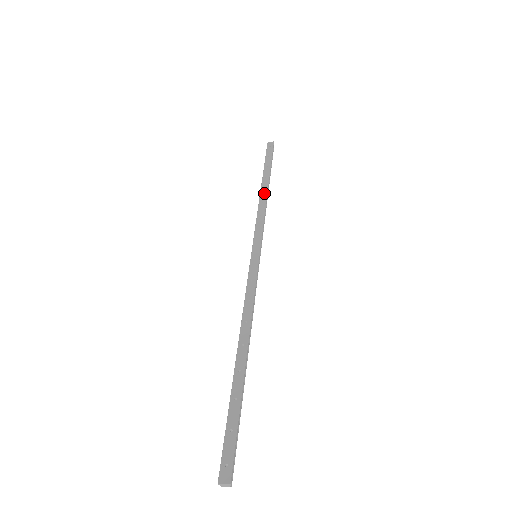
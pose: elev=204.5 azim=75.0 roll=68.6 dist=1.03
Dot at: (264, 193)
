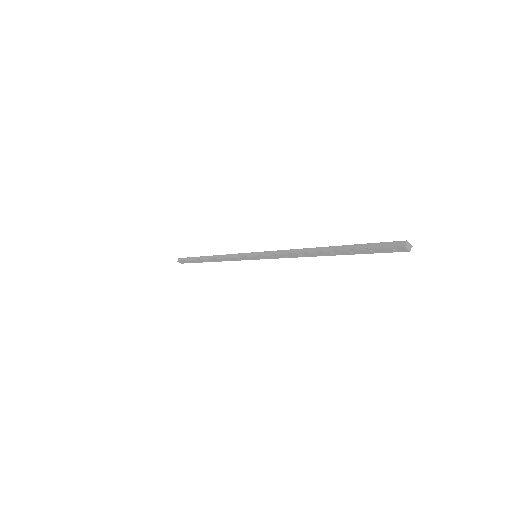
Dot at: occluded
